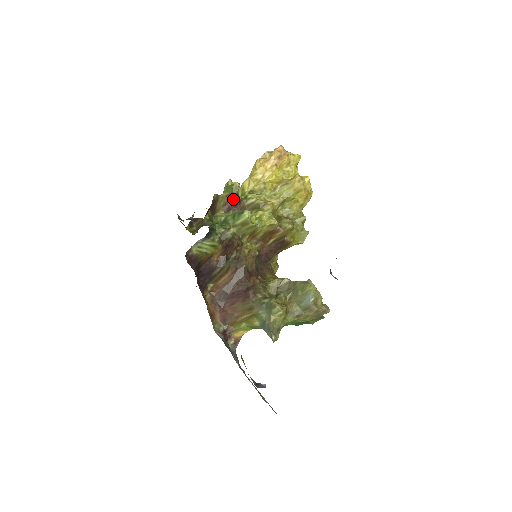
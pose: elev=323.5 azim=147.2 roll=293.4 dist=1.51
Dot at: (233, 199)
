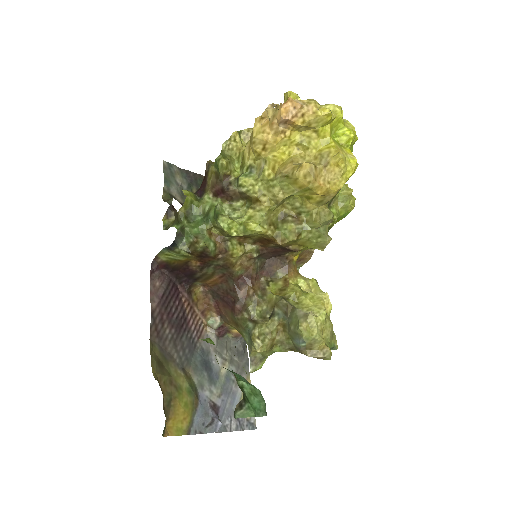
Dot at: (220, 182)
